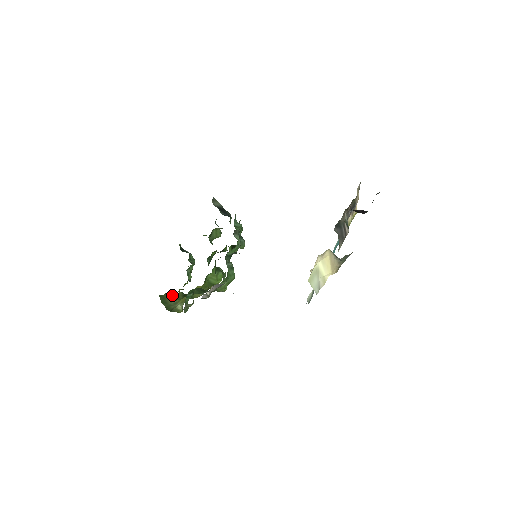
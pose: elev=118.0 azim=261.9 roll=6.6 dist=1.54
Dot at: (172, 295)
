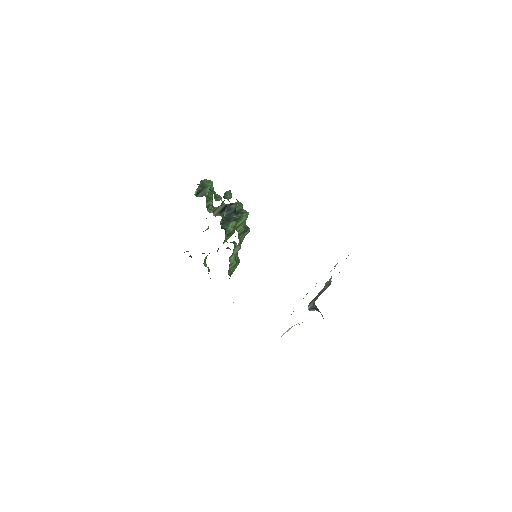
Dot at: occluded
